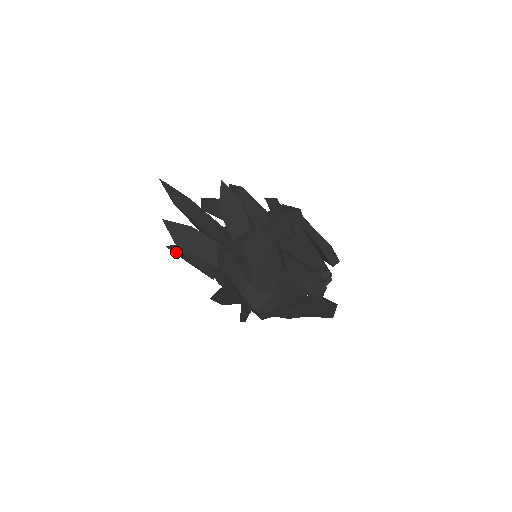
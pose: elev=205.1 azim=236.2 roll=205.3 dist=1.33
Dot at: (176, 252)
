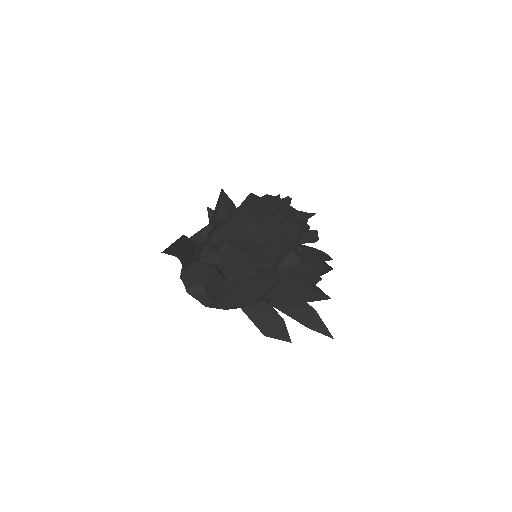
Dot at: occluded
